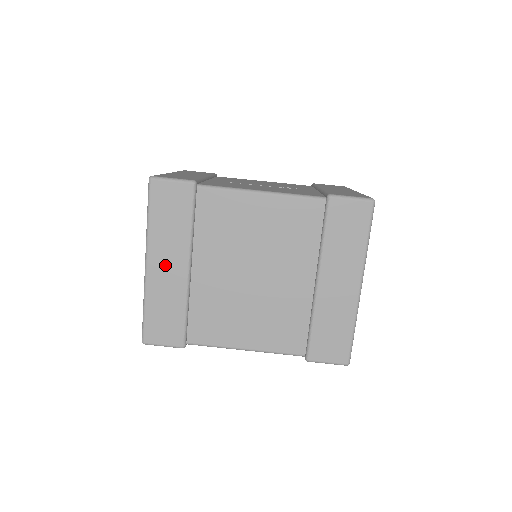
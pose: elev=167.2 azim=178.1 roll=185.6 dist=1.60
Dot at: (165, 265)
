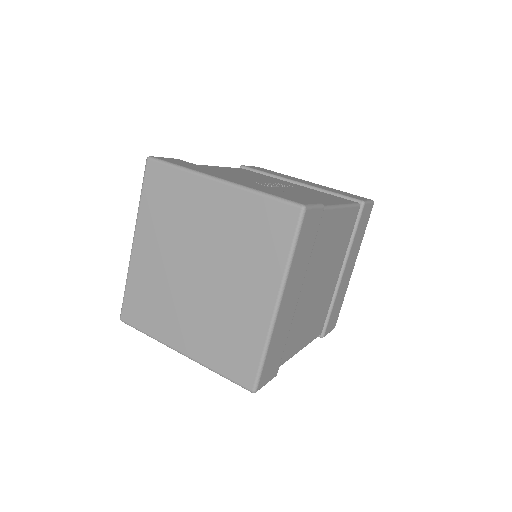
Dot at: (289, 300)
